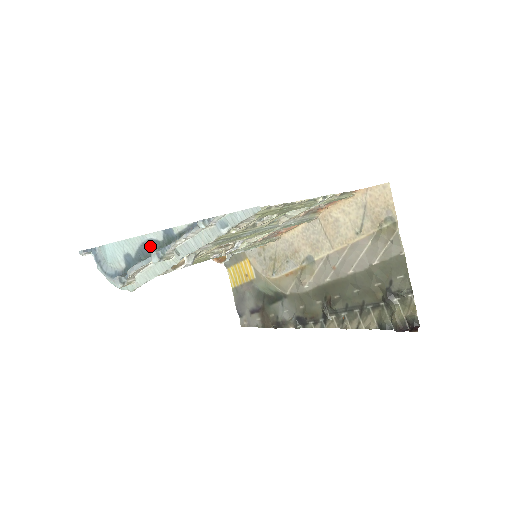
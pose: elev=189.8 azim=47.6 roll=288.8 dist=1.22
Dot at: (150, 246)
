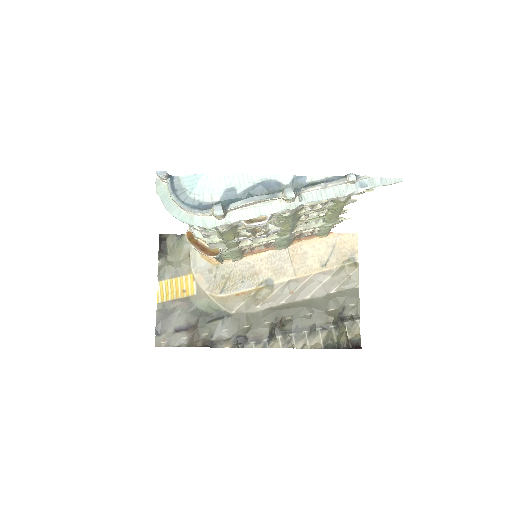
Dot at: (269, 186)
